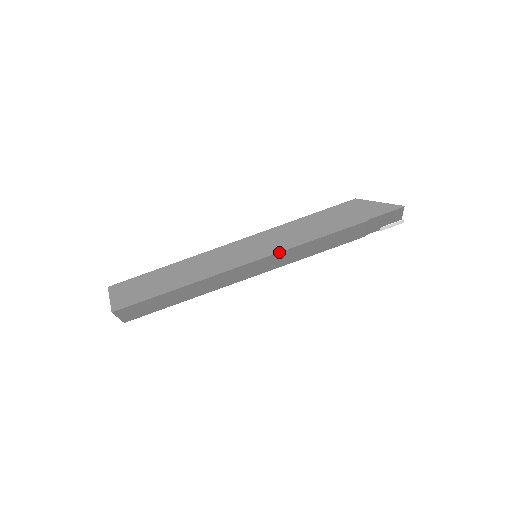
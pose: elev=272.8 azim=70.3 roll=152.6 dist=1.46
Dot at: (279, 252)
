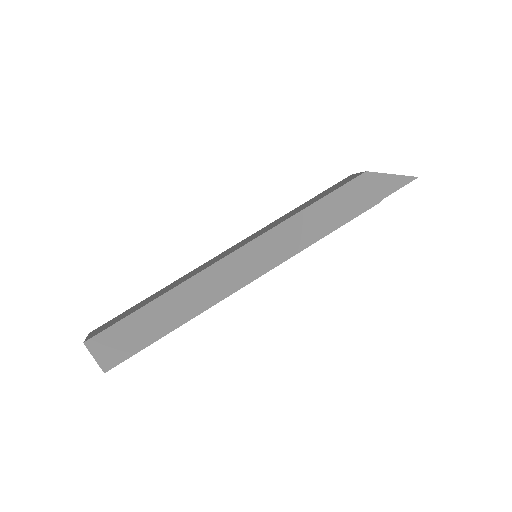
Dot at: (290, 257)
